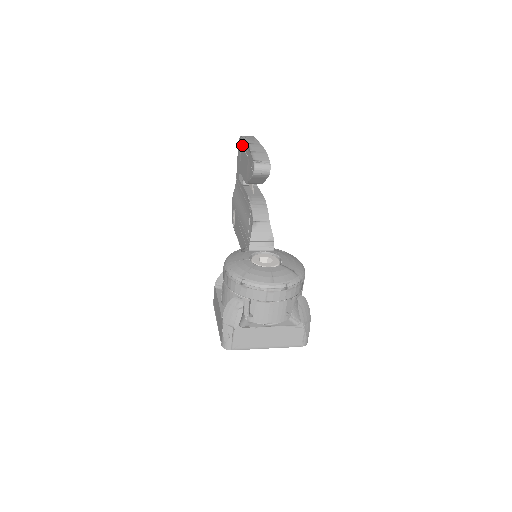
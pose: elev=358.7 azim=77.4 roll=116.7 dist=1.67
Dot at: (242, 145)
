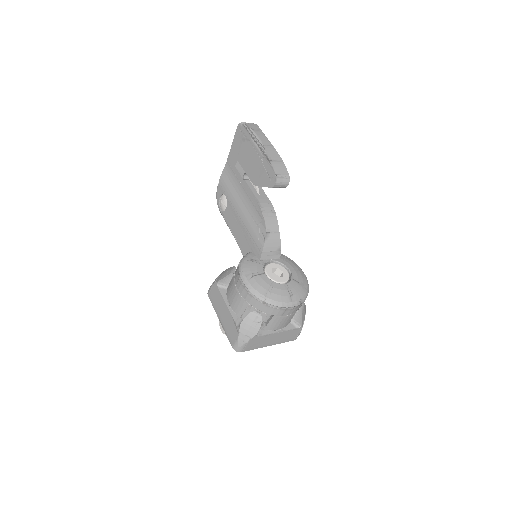
Dot at: (248, 138)
